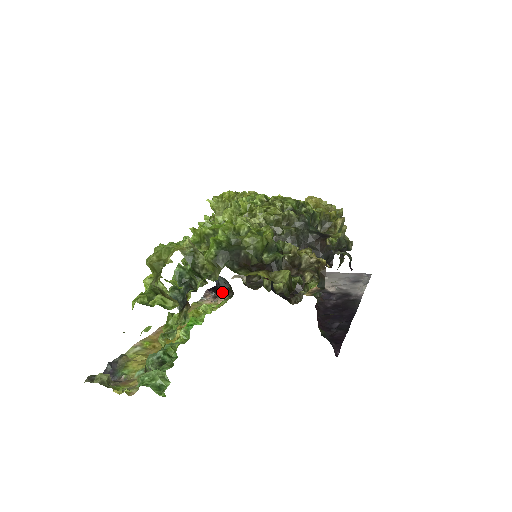
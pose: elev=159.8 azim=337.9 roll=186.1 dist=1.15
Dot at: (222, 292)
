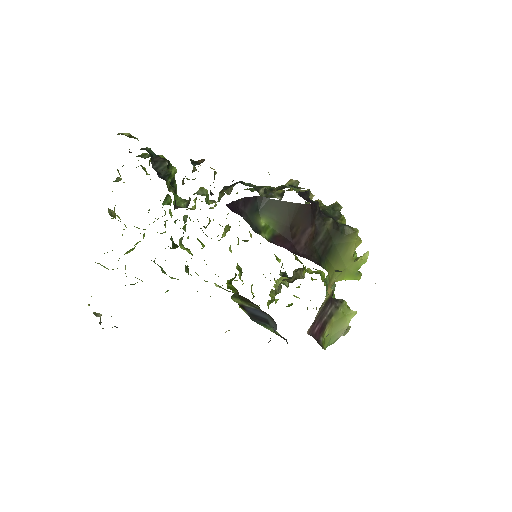
Dot at: occluded
